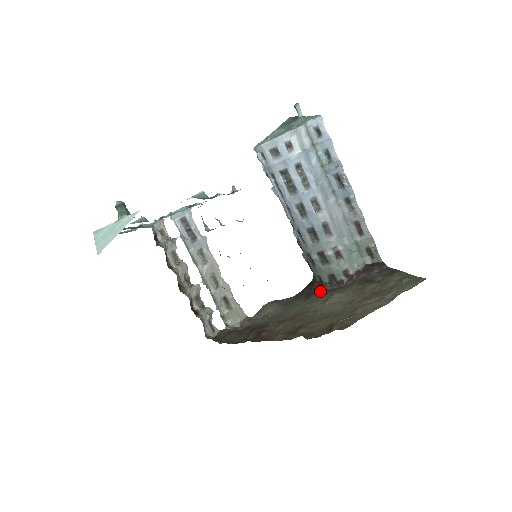
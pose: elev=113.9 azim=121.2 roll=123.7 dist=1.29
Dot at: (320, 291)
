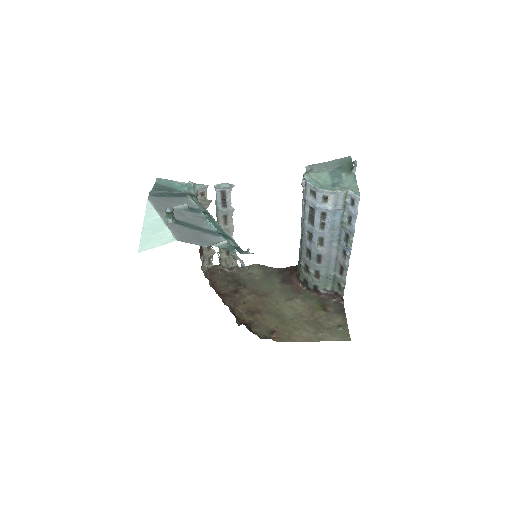
Dot at: (292, 285)
